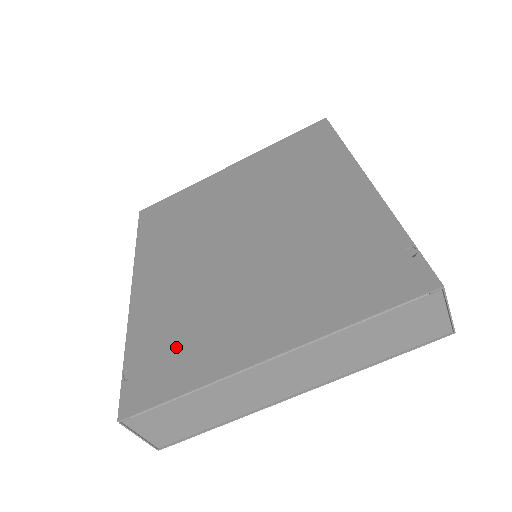
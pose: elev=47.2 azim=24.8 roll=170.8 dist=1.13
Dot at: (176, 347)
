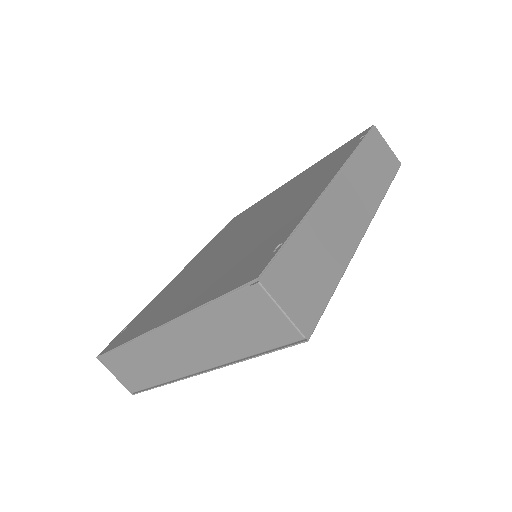
Dot at: (148, 314)
